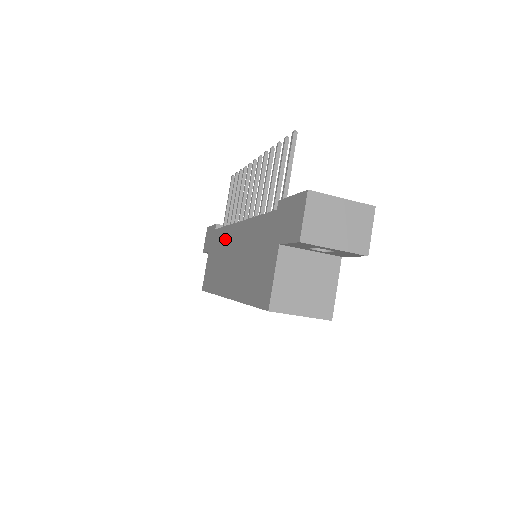
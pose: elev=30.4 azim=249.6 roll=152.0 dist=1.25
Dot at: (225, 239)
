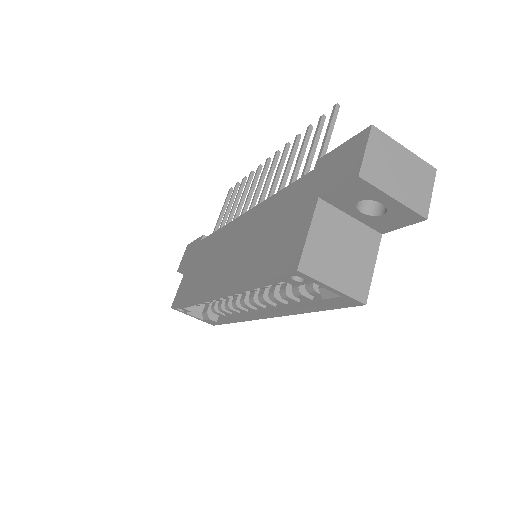
Dot at: (218, 240)
